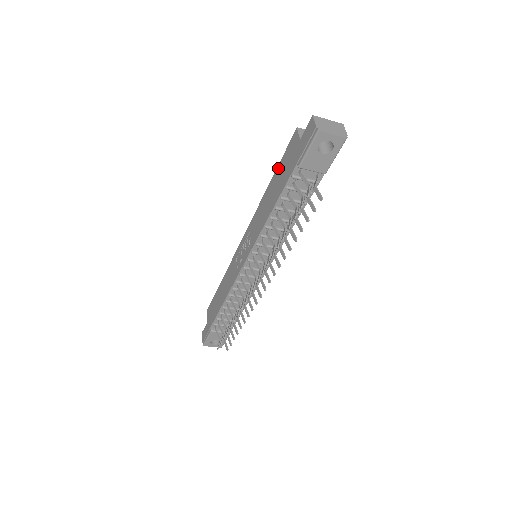
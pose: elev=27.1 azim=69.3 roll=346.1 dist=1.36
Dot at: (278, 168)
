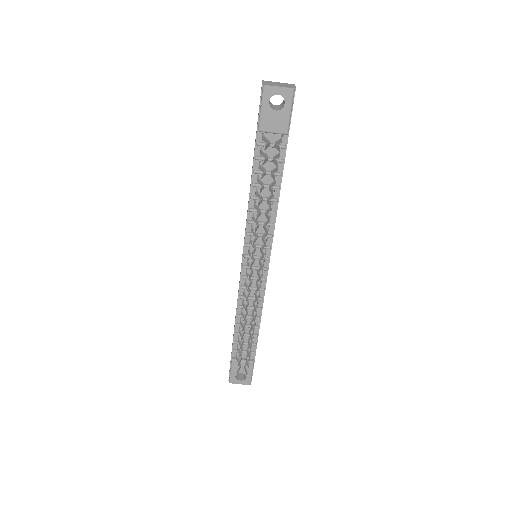
Dot at: occluded
